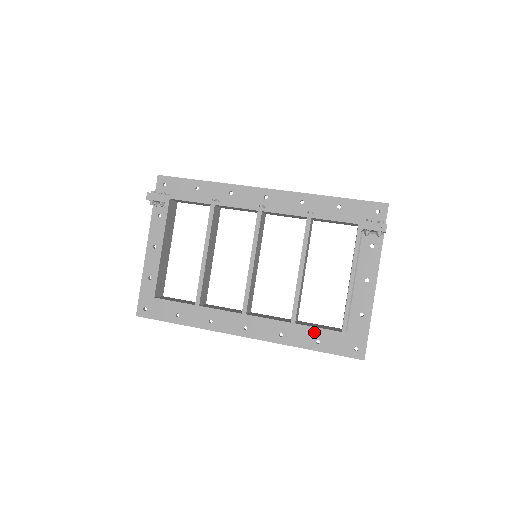
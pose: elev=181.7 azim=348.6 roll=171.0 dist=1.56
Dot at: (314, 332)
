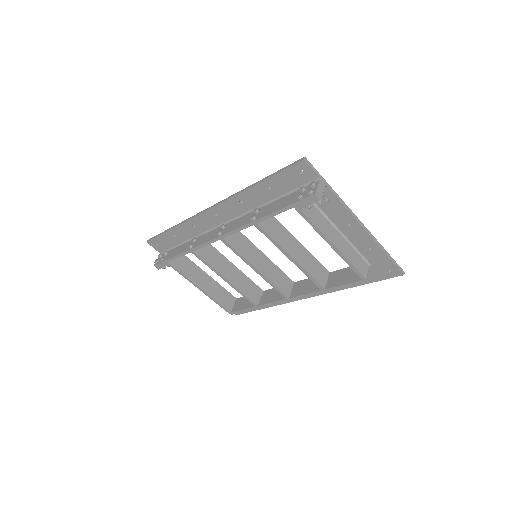
Dot at: occluded
